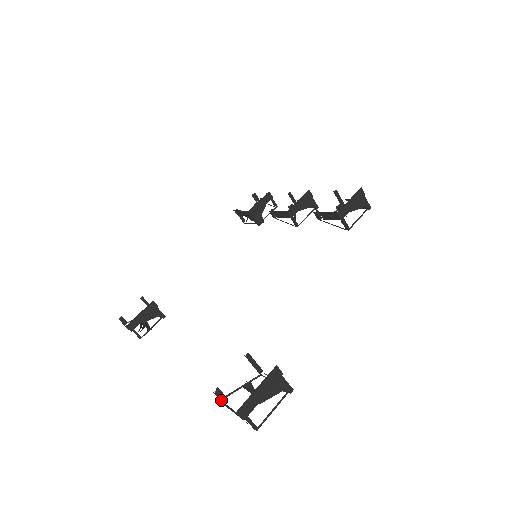
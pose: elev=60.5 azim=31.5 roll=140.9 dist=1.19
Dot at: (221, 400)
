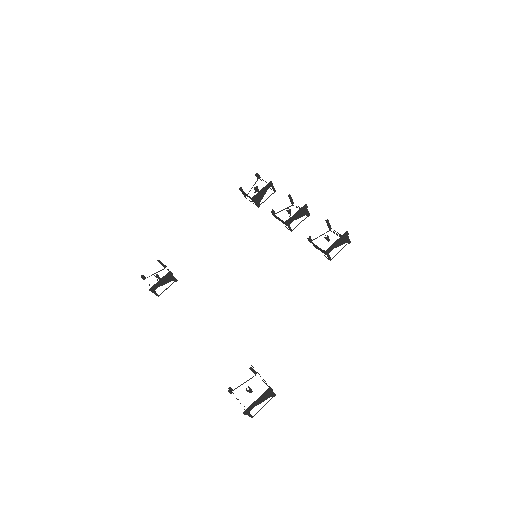
Dot at: (230, 393)
